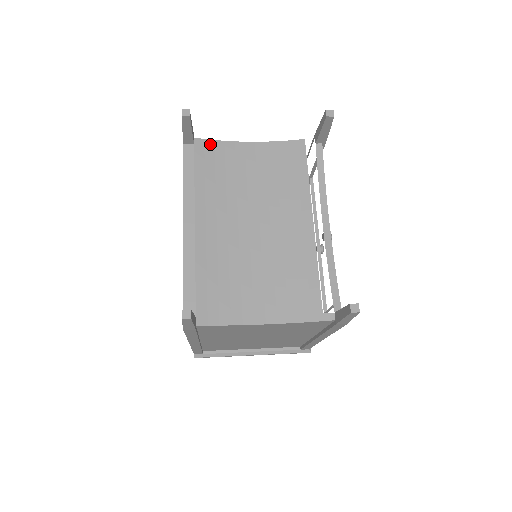
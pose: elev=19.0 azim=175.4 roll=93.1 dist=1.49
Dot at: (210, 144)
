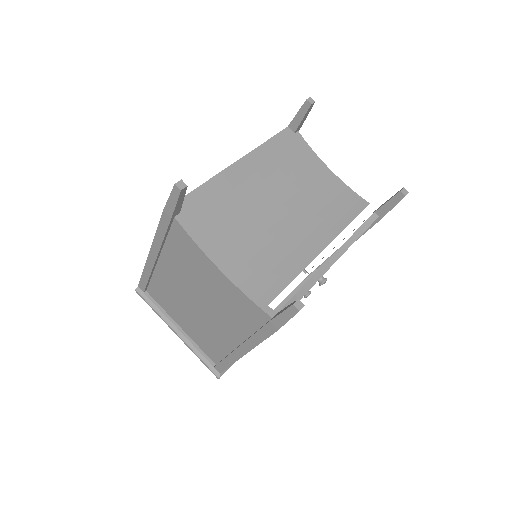
Dot at: (304, 144)
